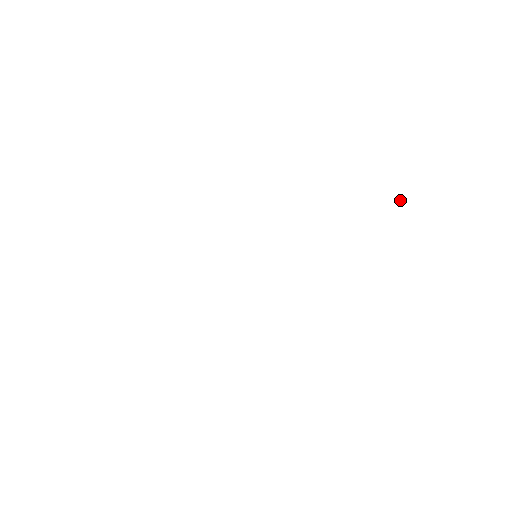
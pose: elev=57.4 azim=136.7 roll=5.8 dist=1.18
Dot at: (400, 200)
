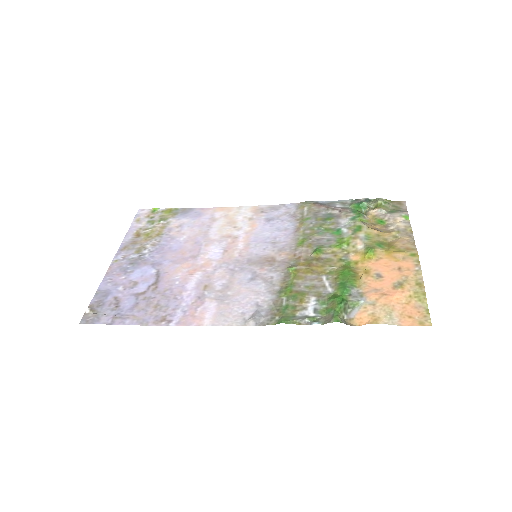
Dot at: (383, 210)
